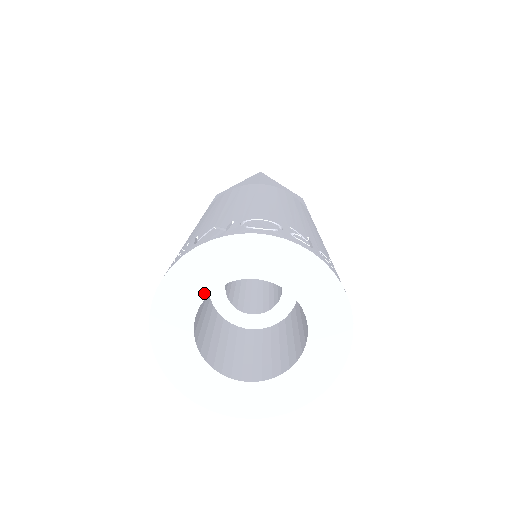
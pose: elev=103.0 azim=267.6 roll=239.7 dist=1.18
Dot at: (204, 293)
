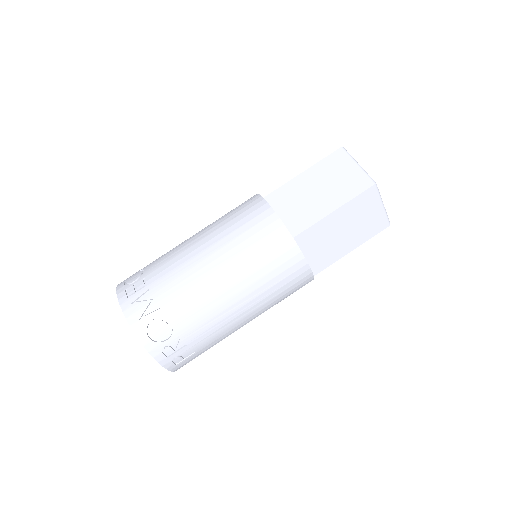
Dot at: occluded
